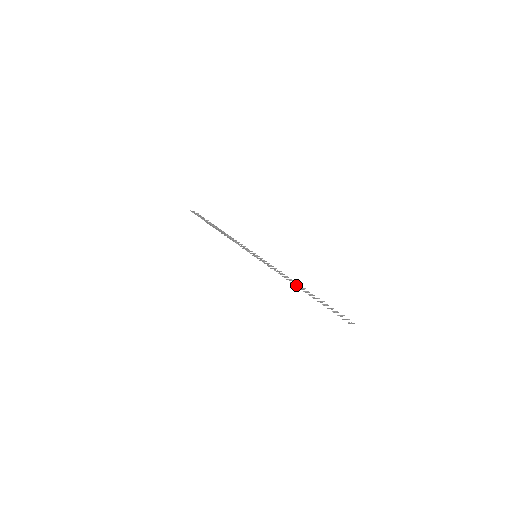
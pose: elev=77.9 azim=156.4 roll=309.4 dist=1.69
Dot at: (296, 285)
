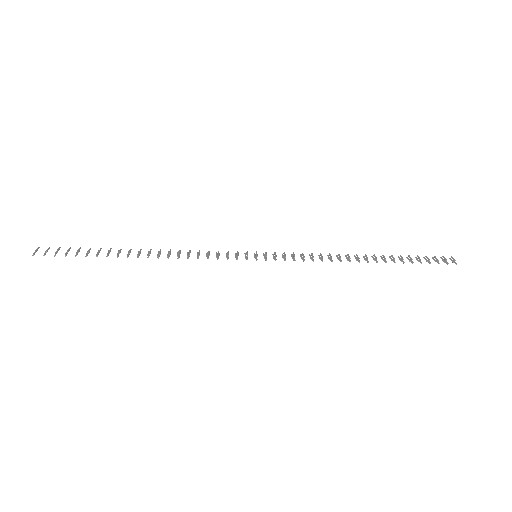
Dot at: (359, 260)
